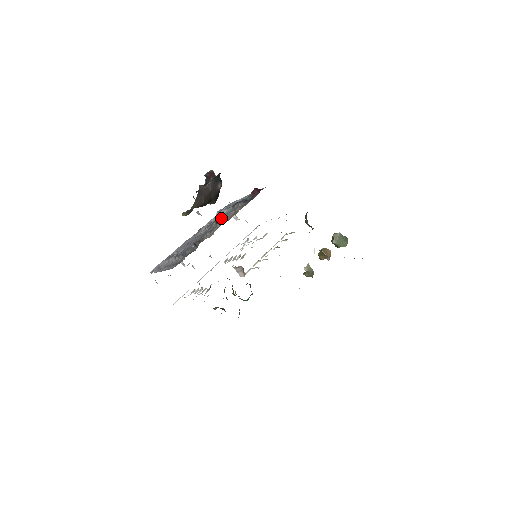
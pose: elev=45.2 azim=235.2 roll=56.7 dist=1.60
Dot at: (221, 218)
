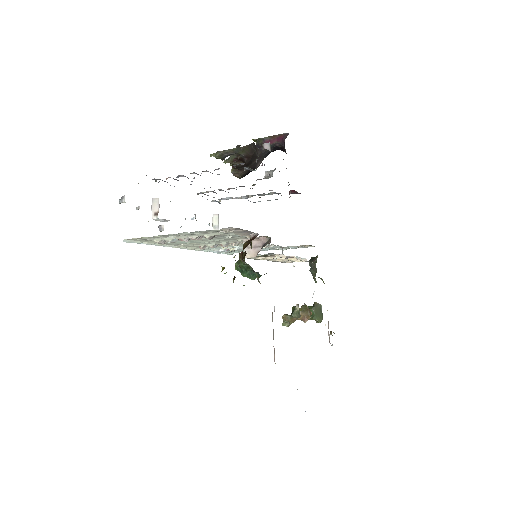
Dot at: occluded
